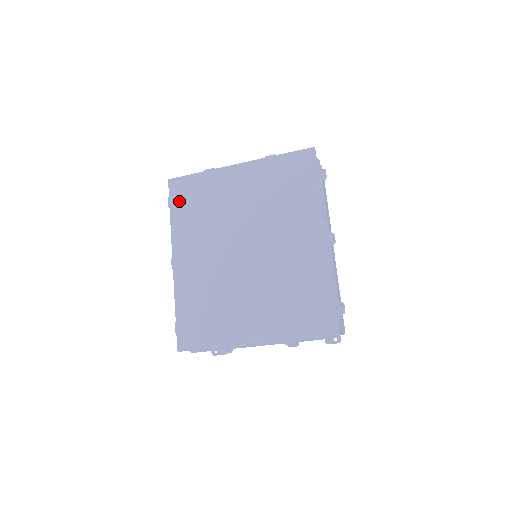
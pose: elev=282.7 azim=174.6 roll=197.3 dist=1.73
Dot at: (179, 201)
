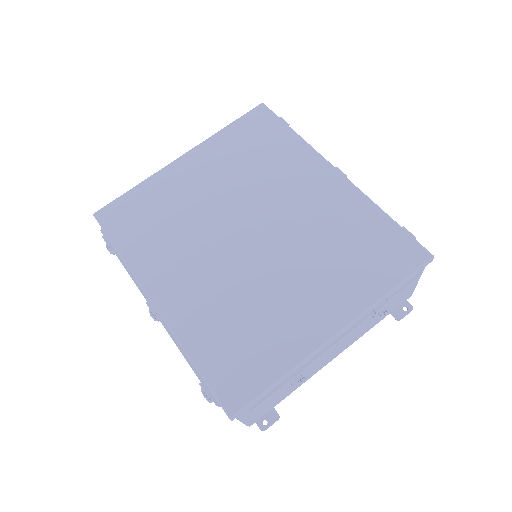
Dot at: (122, 229)
